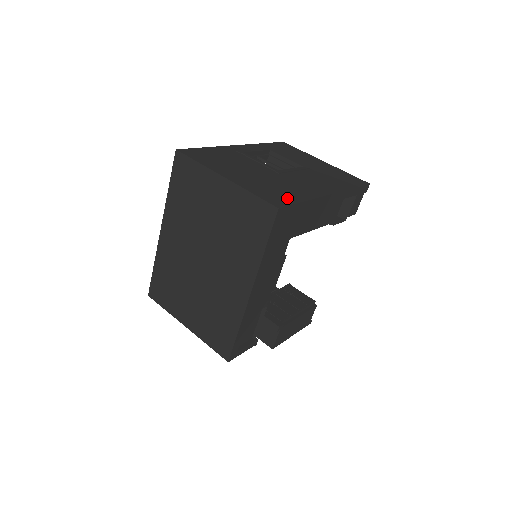
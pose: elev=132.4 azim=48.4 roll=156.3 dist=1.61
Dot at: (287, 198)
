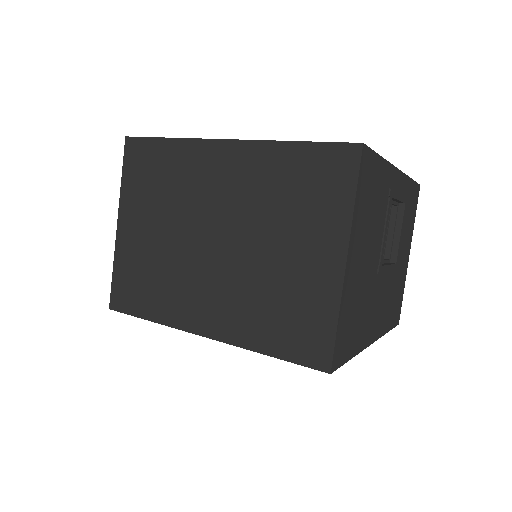
Dot at: (349, 346)
